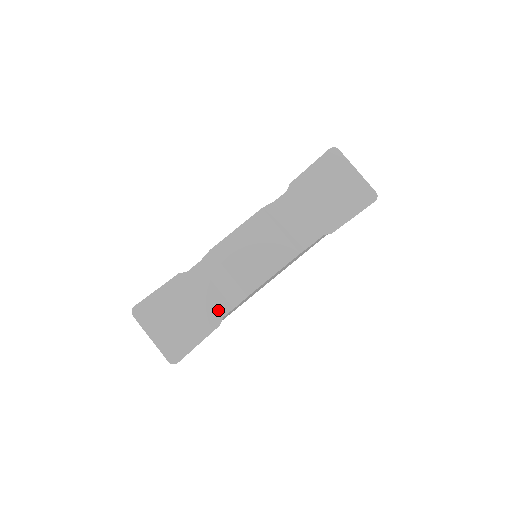
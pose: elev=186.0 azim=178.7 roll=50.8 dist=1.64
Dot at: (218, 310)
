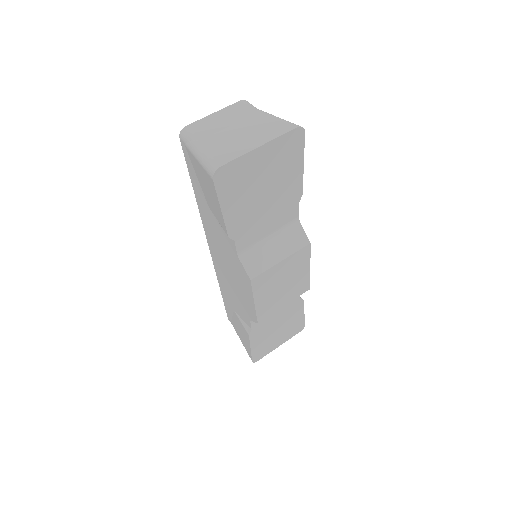
Dot at: (293, 302)
